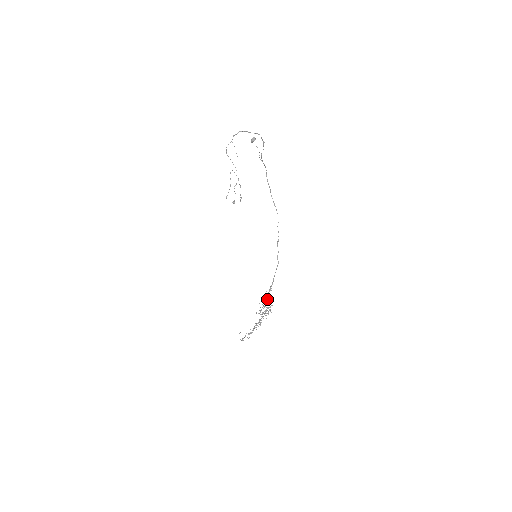
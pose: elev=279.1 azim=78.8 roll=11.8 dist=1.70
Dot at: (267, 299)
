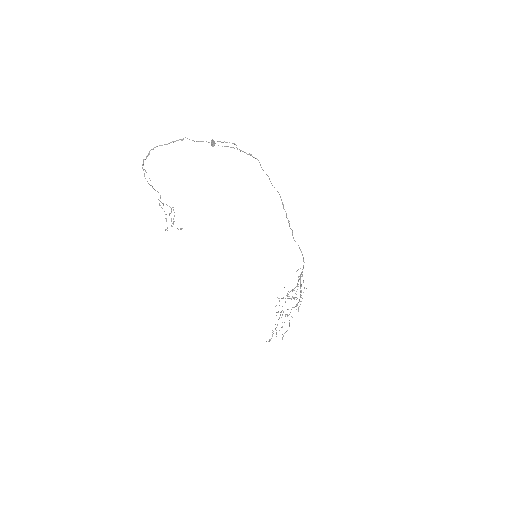
Dot at: (300, 280)
